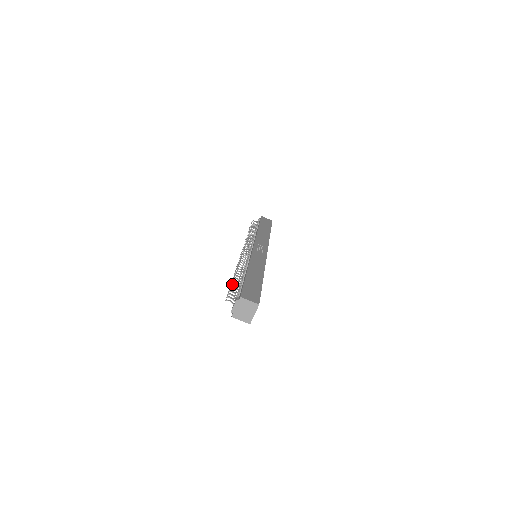
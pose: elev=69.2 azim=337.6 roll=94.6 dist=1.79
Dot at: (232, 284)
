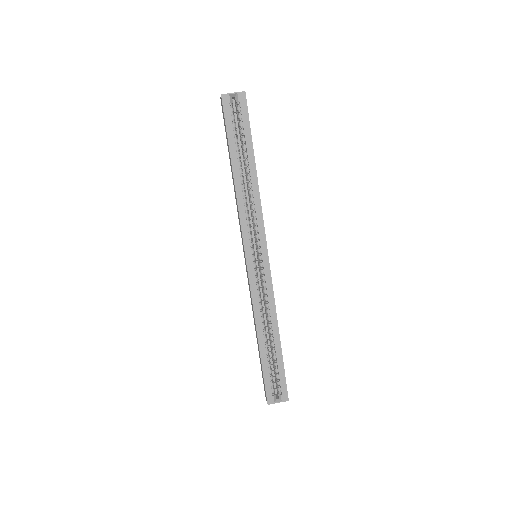
Dot at: occluded
